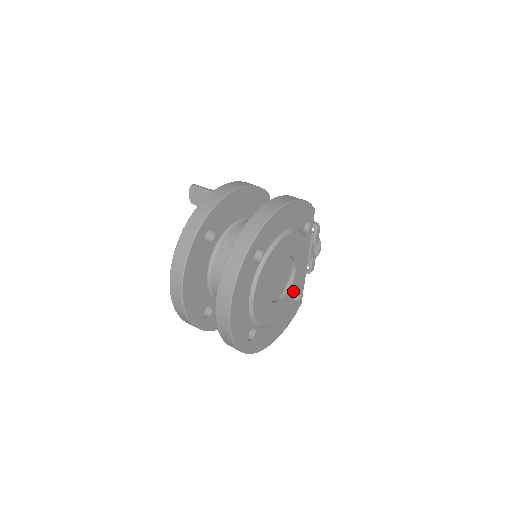
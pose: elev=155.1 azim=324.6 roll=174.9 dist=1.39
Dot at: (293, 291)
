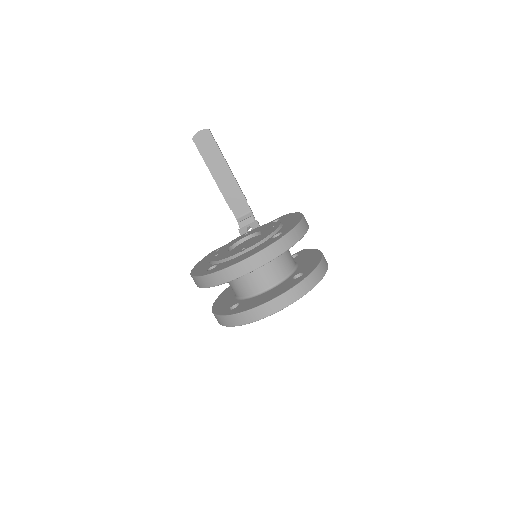
Dot at: occluded
